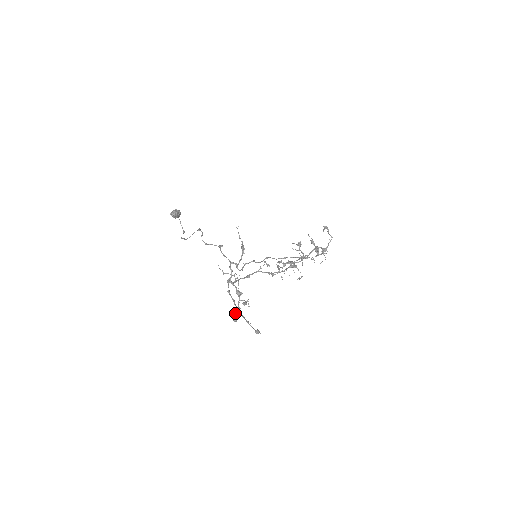
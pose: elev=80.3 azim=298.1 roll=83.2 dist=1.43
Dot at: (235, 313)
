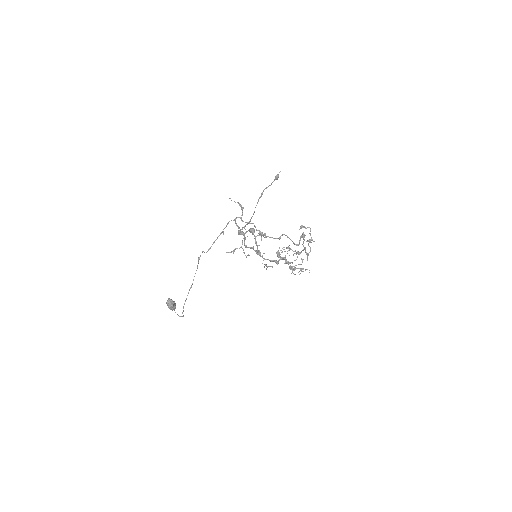
Dot at: (256, 250)
